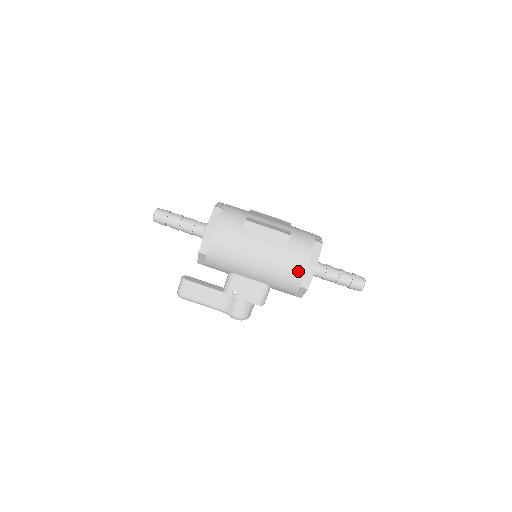
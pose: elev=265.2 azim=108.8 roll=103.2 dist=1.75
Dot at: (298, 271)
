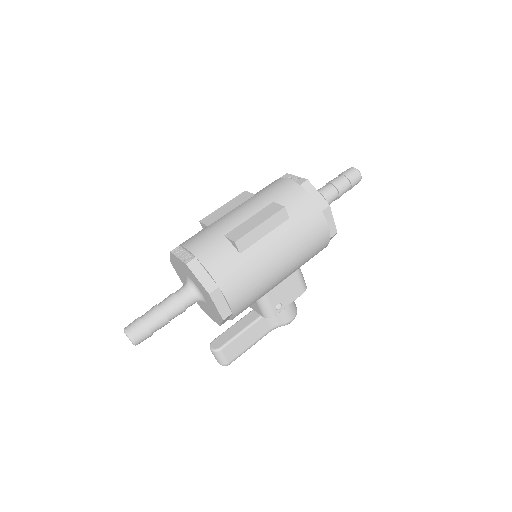
Dot at: (320, 229)
